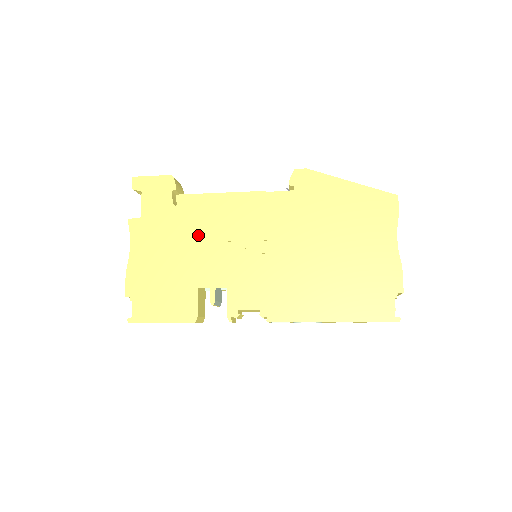
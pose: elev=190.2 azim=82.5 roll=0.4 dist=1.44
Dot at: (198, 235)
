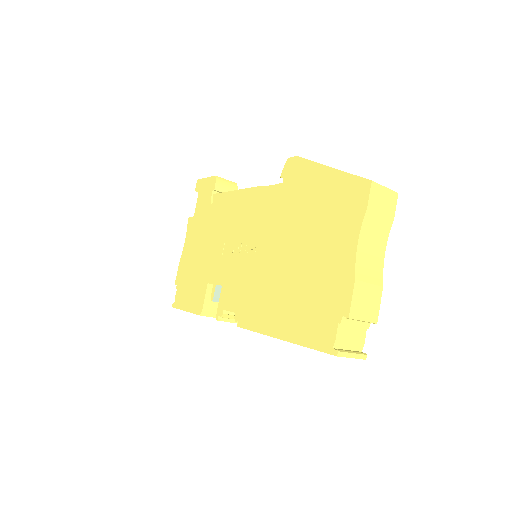
Dot at: (217, 232)
